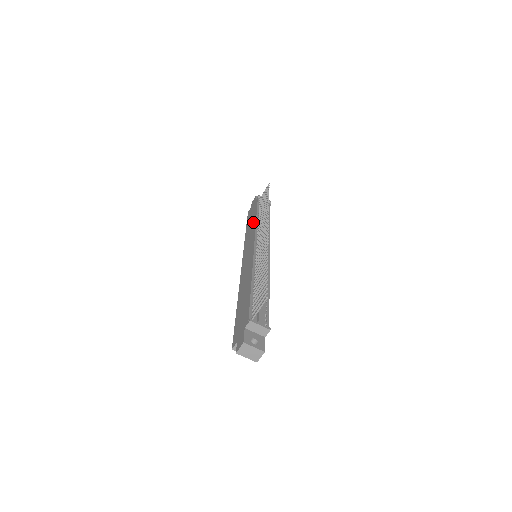
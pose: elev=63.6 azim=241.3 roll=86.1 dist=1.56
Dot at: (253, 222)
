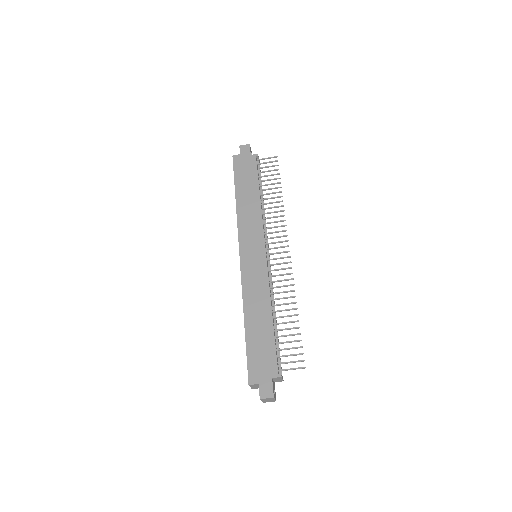
Dot at: (254, 200)
